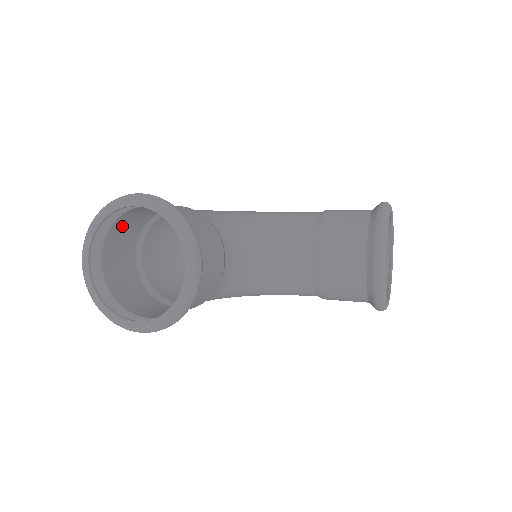
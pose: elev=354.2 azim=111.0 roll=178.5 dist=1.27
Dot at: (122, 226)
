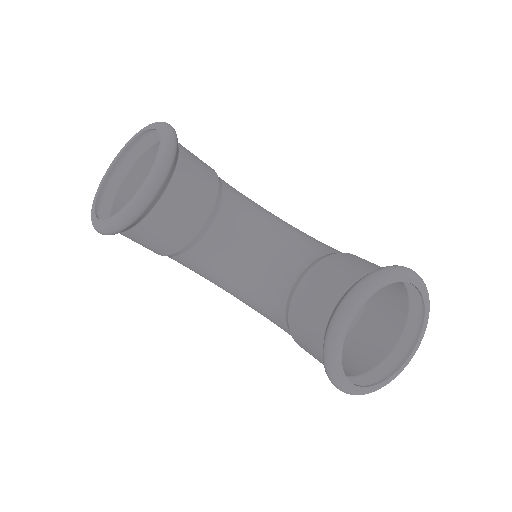
Dot at: occluded
